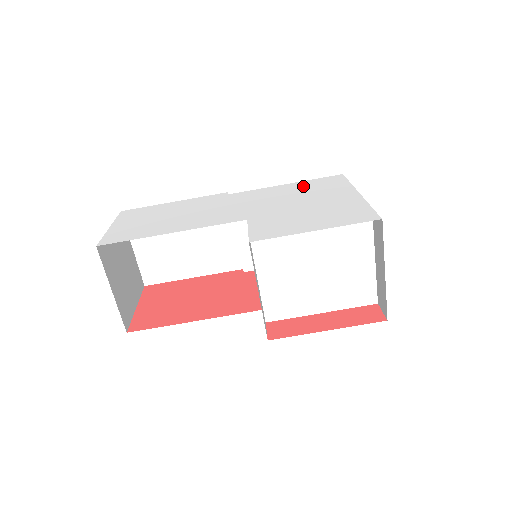
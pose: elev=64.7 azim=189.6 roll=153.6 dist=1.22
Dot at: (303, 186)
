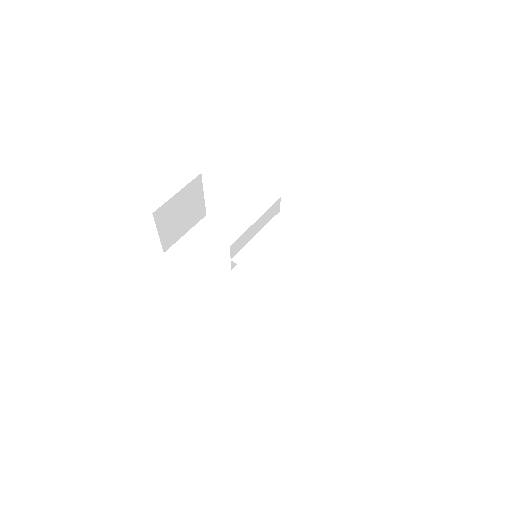
Dot at: occluded
